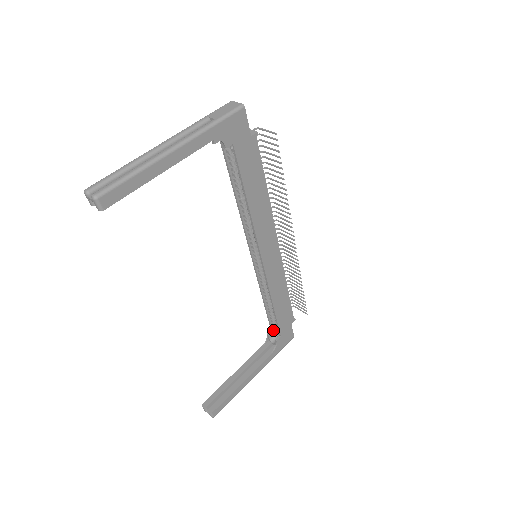
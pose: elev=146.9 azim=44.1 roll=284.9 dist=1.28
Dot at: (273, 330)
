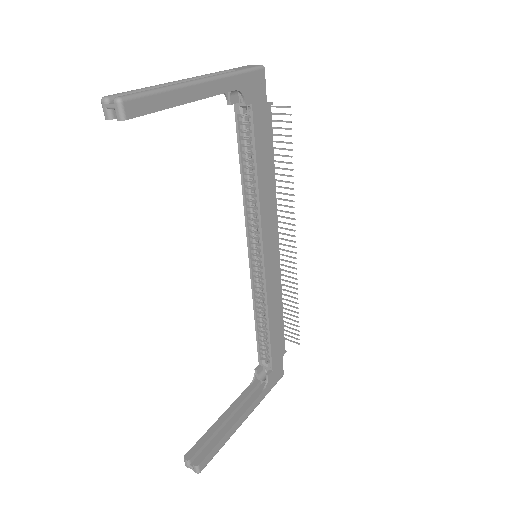
Dot at: (262, 364)
